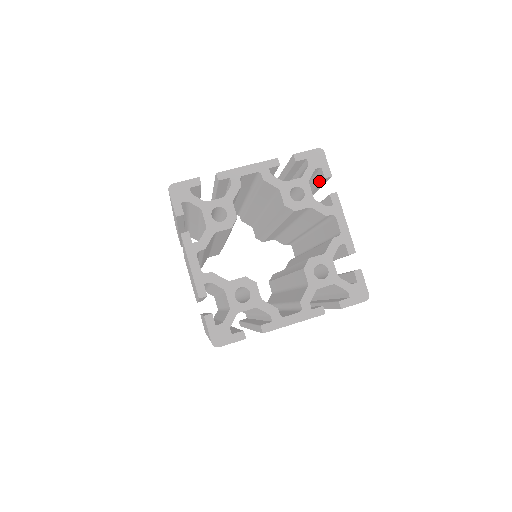
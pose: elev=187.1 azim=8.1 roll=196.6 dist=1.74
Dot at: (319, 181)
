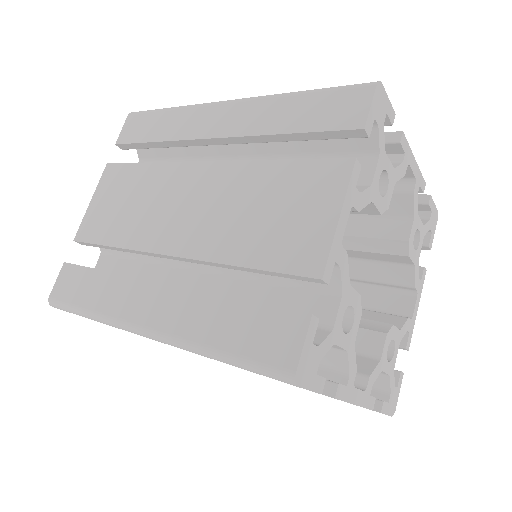
Dot at: occluded
